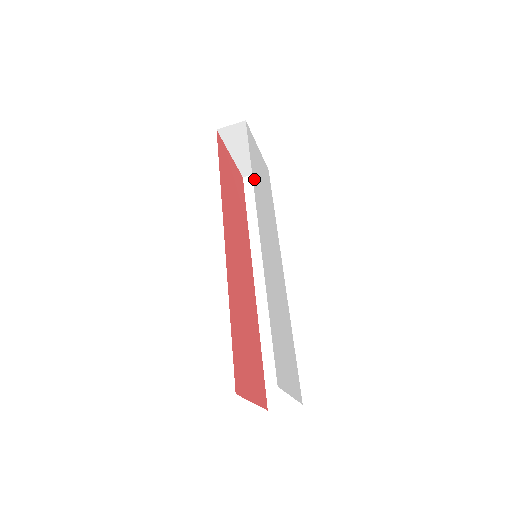
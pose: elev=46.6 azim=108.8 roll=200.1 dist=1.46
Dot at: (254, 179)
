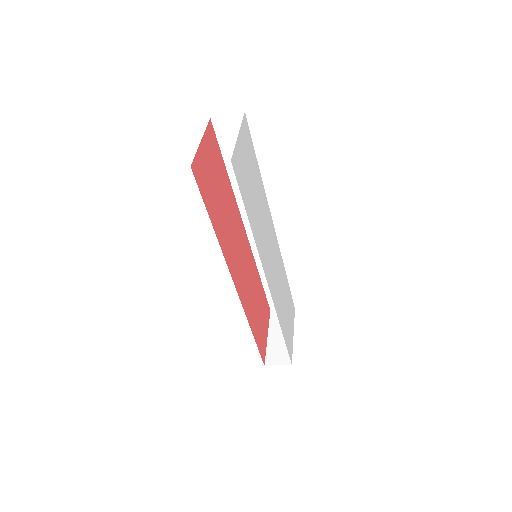
Dot at: (253, 230)
